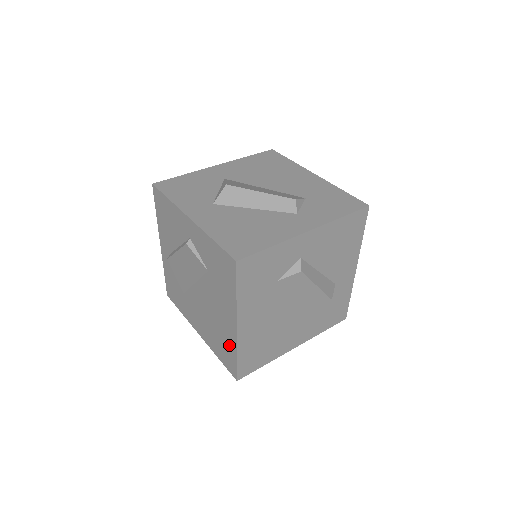
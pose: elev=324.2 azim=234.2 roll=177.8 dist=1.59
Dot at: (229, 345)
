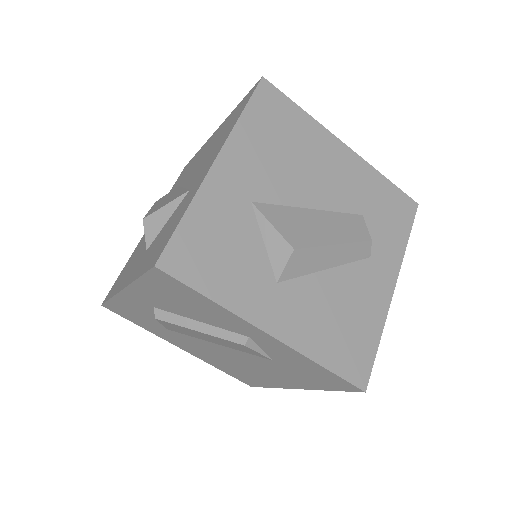
Dot at: (262, 381)
